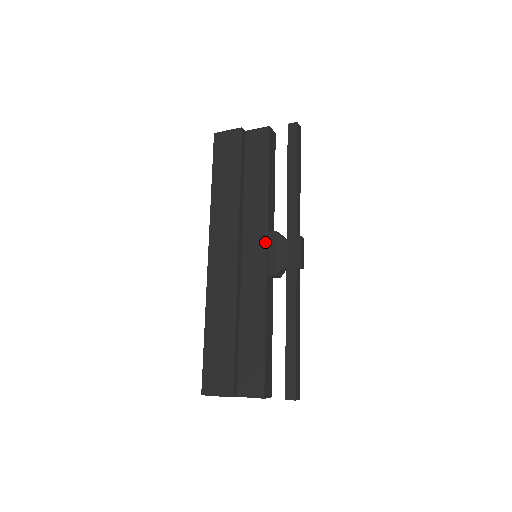
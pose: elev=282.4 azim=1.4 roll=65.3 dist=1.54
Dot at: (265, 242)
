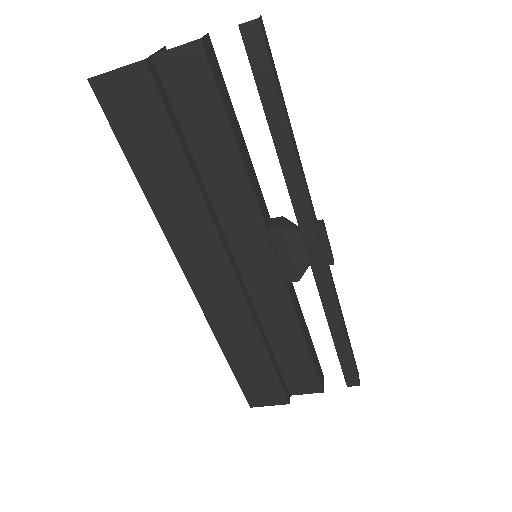
Dot at: (269, 246)
